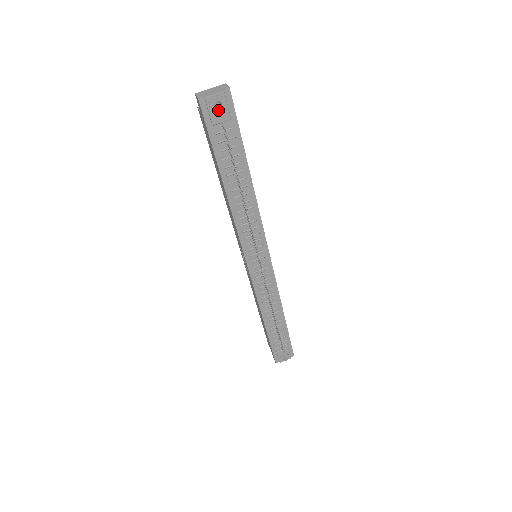
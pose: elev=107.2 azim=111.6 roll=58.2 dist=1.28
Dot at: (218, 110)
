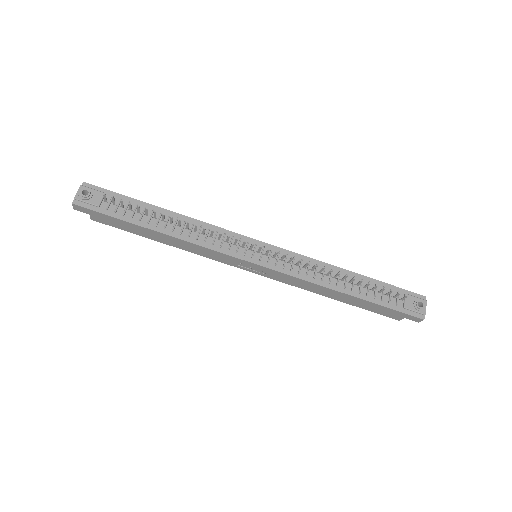
Dot at: (89, 195)
